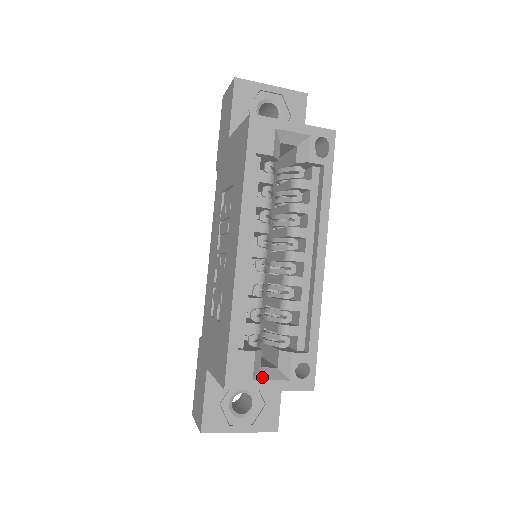
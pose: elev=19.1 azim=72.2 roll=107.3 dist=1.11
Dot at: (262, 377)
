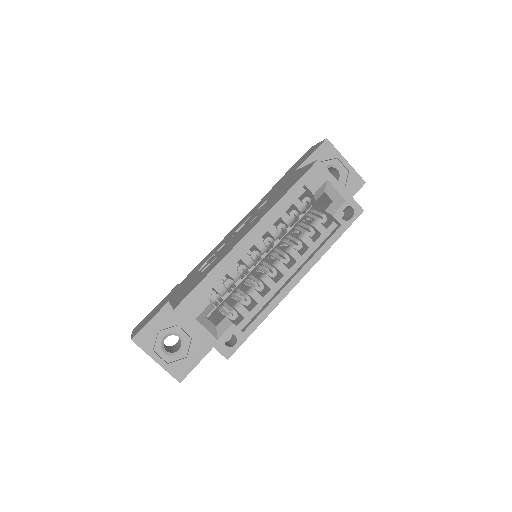
Dot at: (202, 323)
